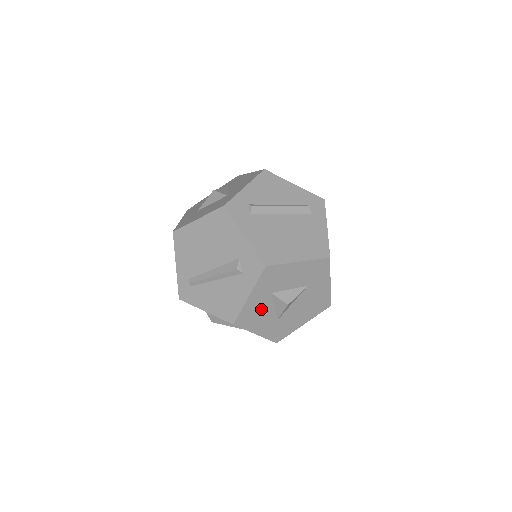
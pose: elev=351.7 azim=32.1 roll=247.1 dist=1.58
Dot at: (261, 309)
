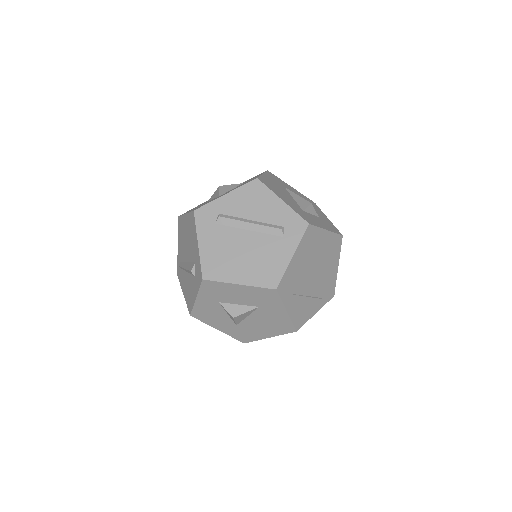
Dot at: (214, 312)
